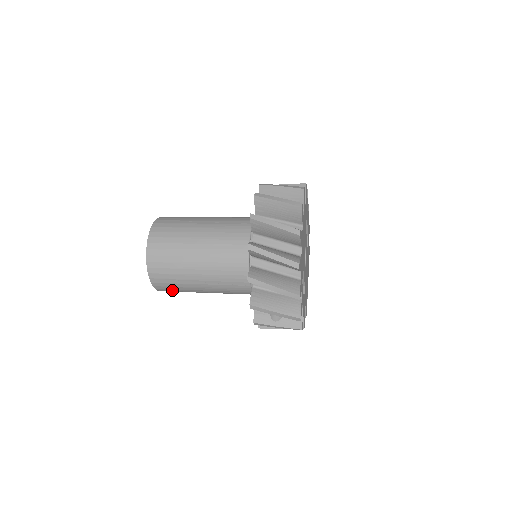
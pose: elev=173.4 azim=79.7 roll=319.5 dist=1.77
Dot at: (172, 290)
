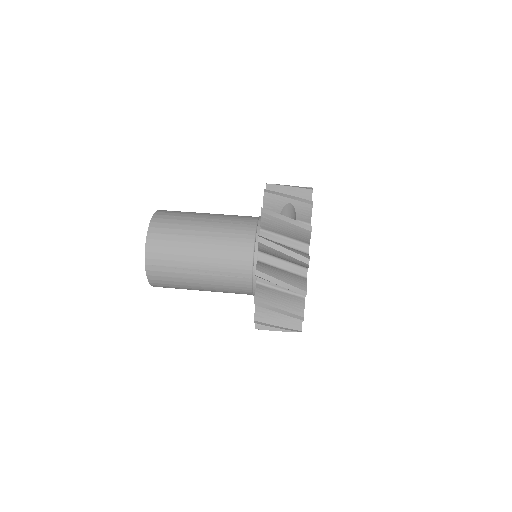
Dot at: occluded
